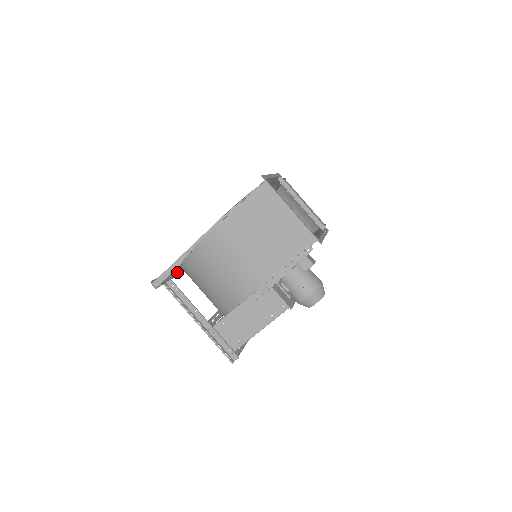
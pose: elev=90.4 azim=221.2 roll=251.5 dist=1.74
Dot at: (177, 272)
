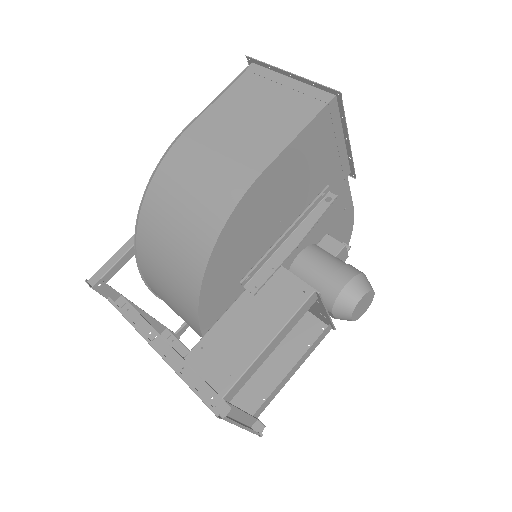
Dot at: occluded
